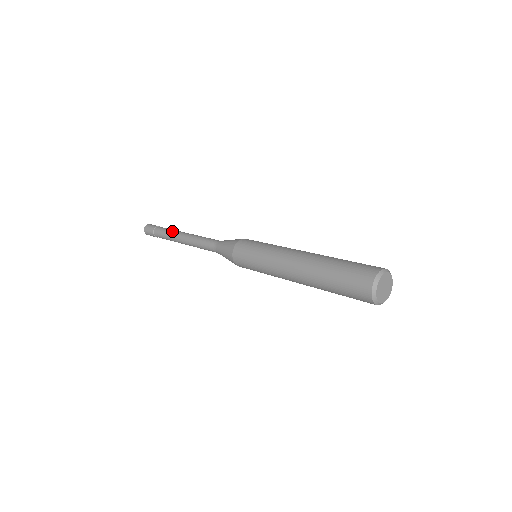
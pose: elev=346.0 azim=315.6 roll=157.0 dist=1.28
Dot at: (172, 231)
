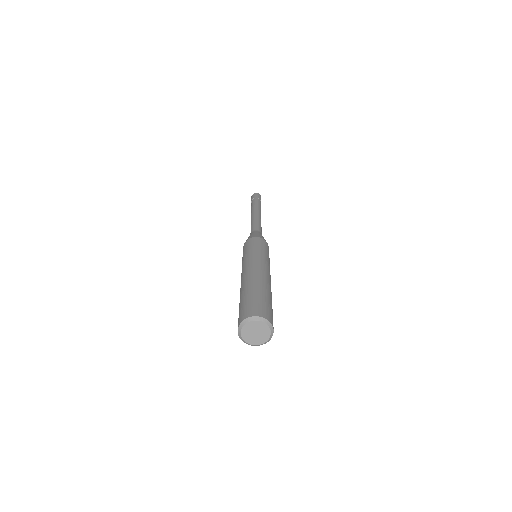
Dot at: (255, 206)
